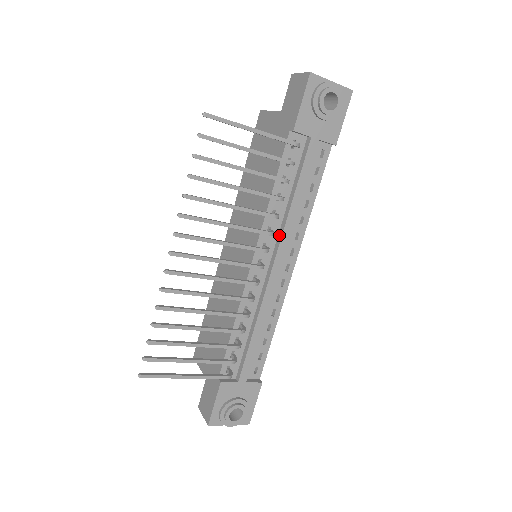
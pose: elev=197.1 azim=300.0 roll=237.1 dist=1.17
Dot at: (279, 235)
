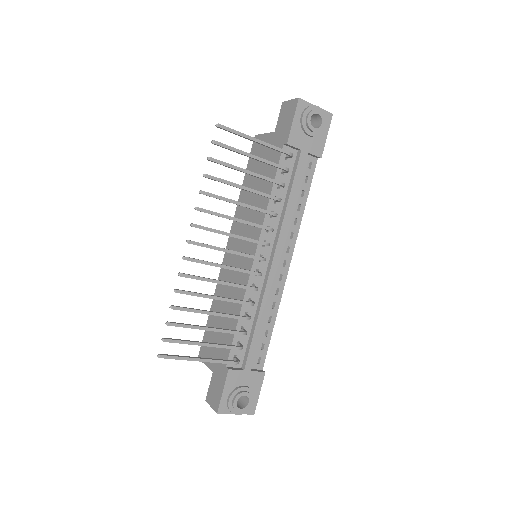
Dot at: (277, 233)
